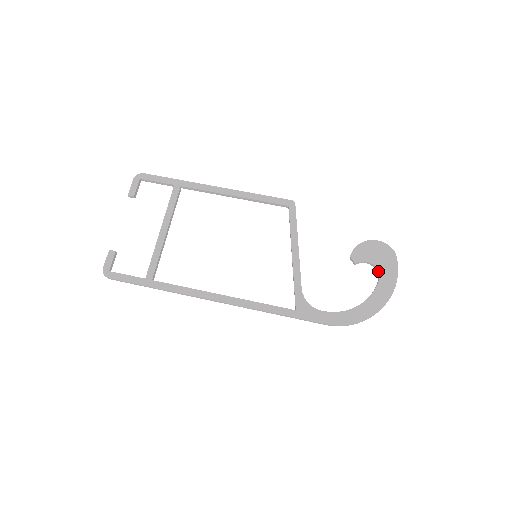
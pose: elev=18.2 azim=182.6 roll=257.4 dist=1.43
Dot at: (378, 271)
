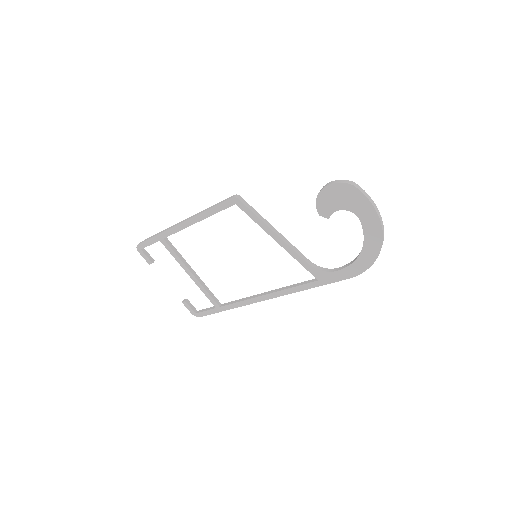
Dot at: occluded
